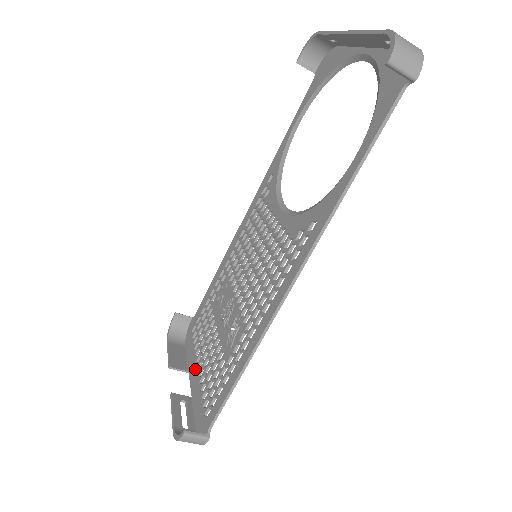
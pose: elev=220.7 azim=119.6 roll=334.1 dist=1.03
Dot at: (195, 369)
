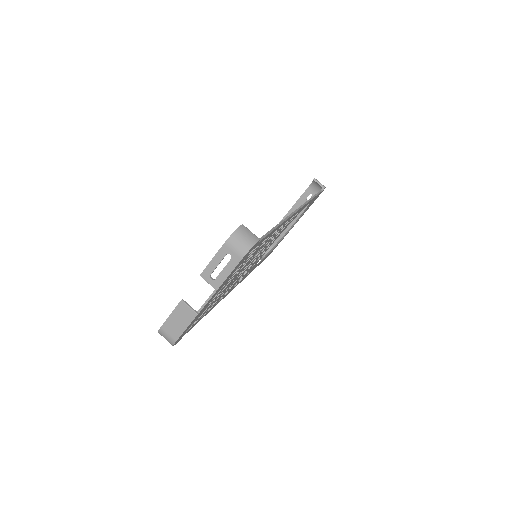
Dot at: occluded
